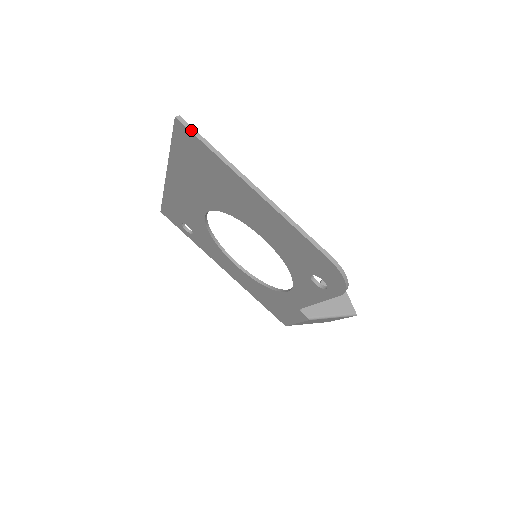
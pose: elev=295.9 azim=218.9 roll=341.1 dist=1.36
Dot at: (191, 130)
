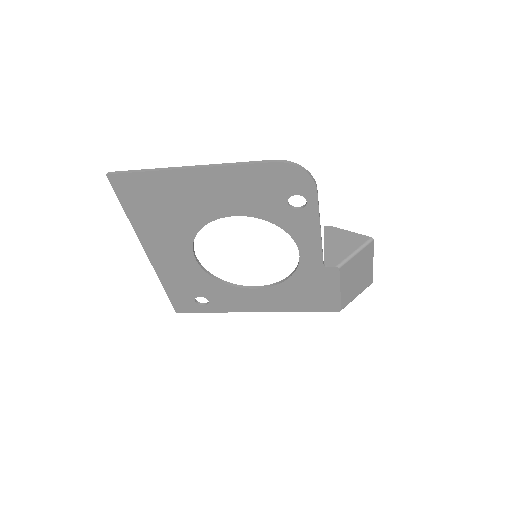
Dot at: (121, 173)
